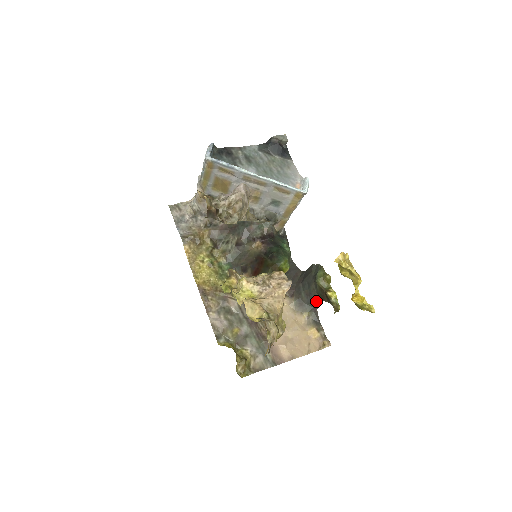
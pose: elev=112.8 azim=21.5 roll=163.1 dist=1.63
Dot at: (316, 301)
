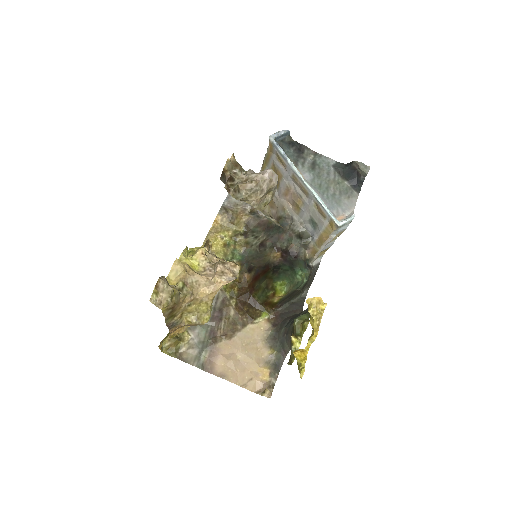
Dot at: (289, 345)
